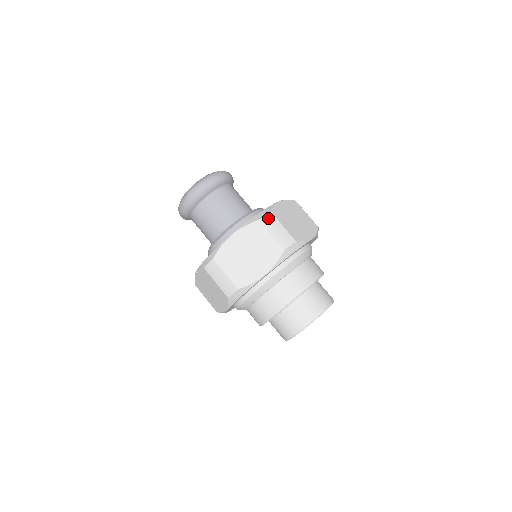
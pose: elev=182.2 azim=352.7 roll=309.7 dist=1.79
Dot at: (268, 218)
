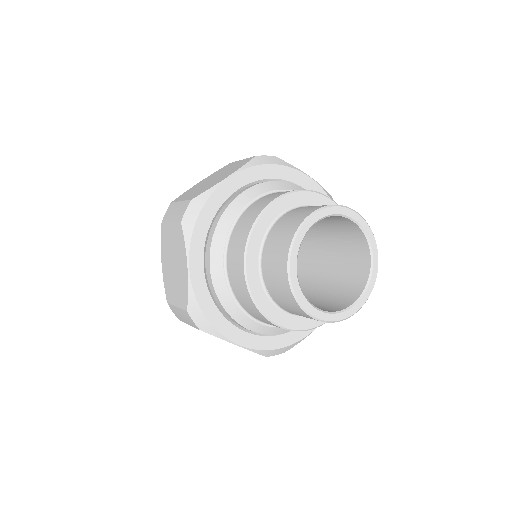
Dot at: (168, 211)
